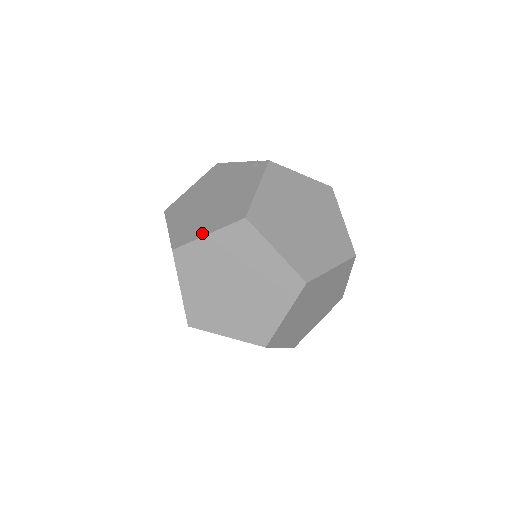
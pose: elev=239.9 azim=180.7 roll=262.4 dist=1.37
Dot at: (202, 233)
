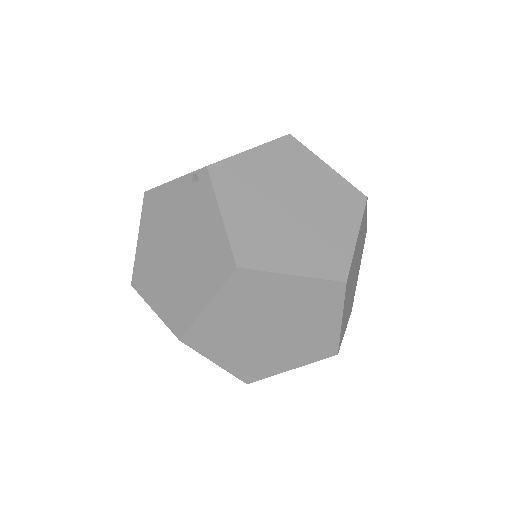
Dot at: (198, 306)
